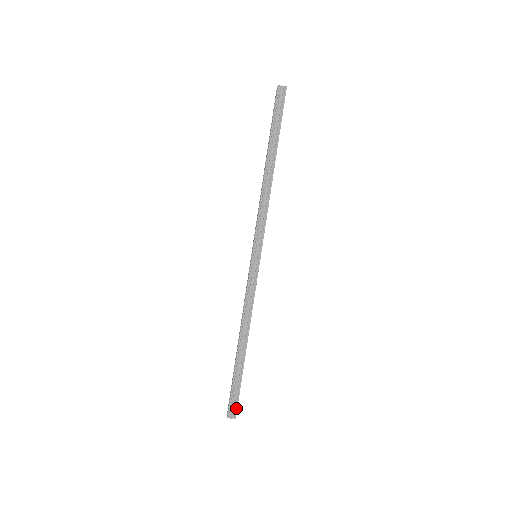
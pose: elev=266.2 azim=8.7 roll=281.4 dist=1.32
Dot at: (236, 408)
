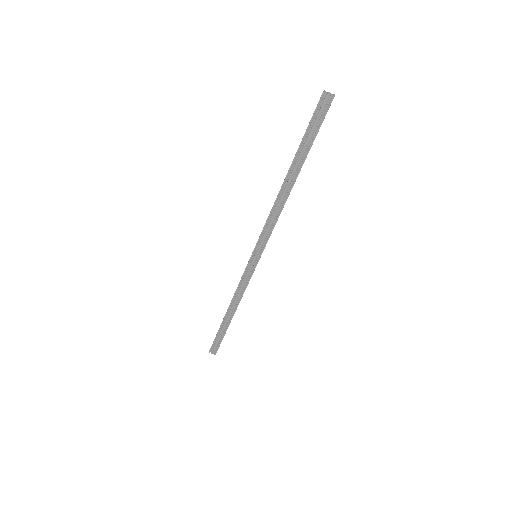
Dot at: (217, 350)
